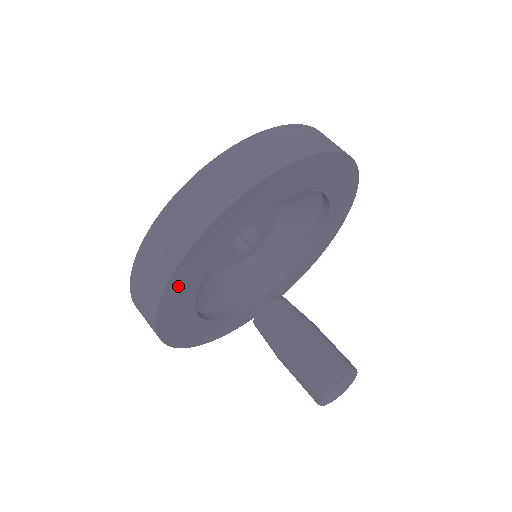
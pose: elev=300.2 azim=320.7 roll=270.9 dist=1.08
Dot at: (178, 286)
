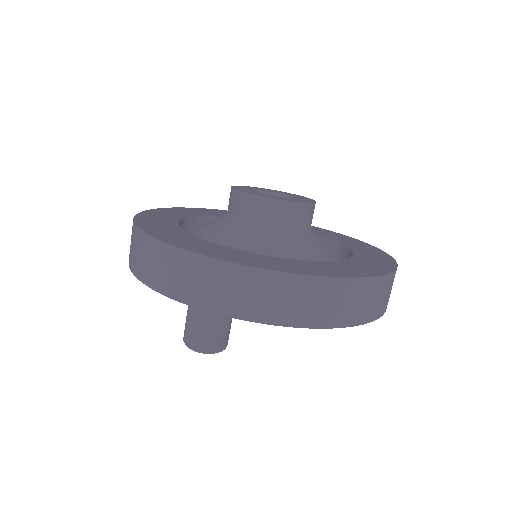
Dot at: occluded
